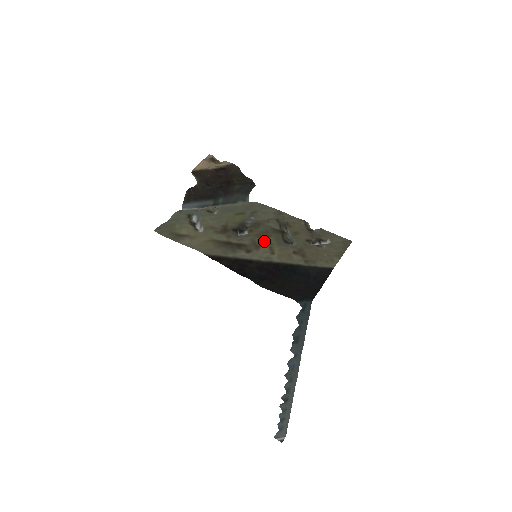
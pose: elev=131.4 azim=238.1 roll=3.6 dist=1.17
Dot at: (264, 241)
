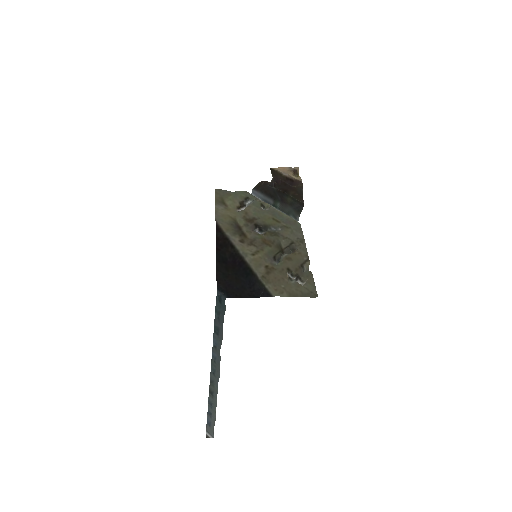
Dot at: (261, 245)
